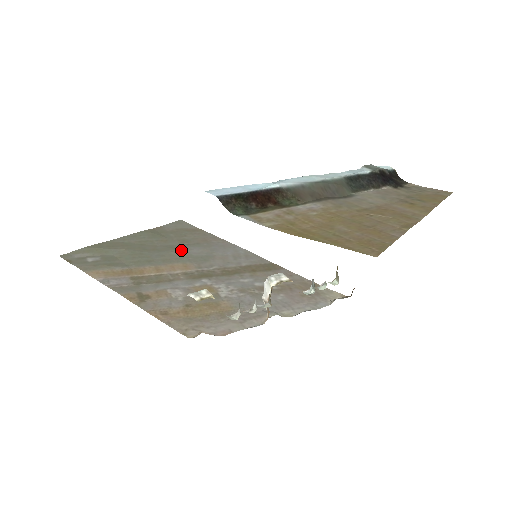
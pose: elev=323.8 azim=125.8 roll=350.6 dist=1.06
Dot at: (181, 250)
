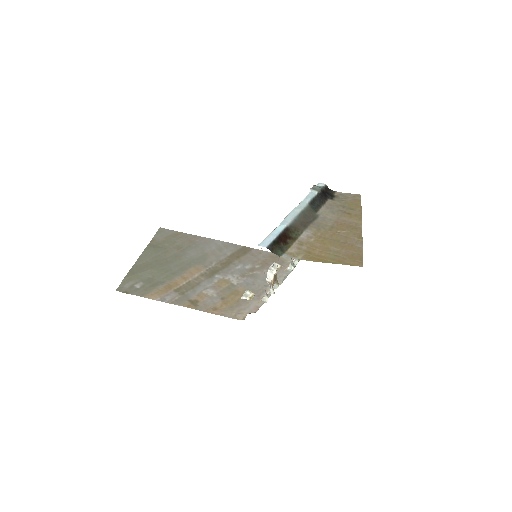
Dot at: (184, 256)
